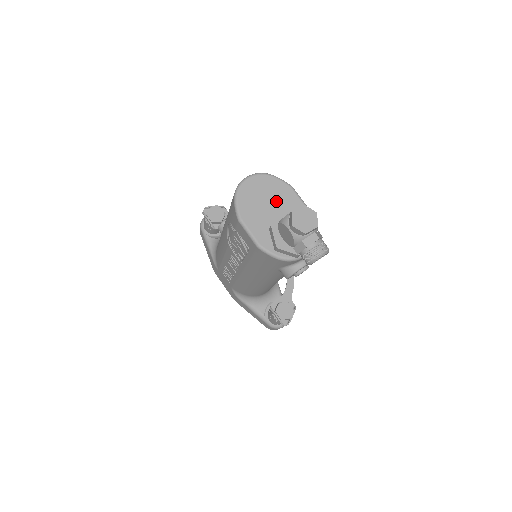
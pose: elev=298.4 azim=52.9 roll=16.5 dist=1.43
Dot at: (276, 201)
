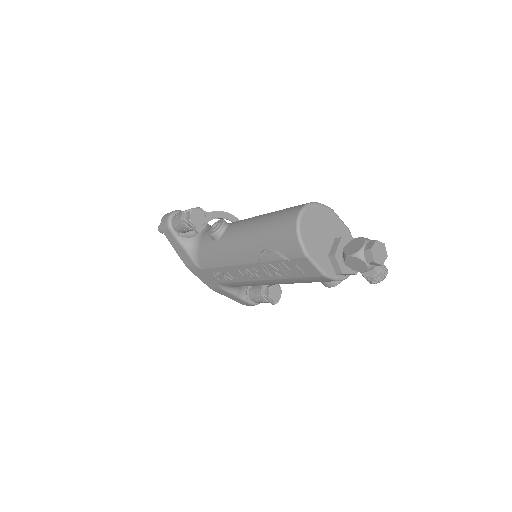
Dot at: (327, 228)
